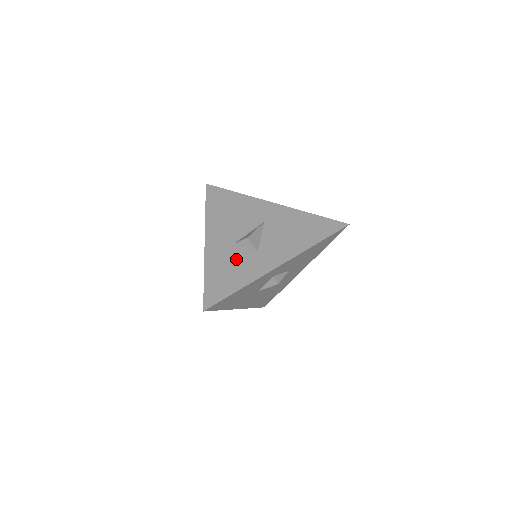
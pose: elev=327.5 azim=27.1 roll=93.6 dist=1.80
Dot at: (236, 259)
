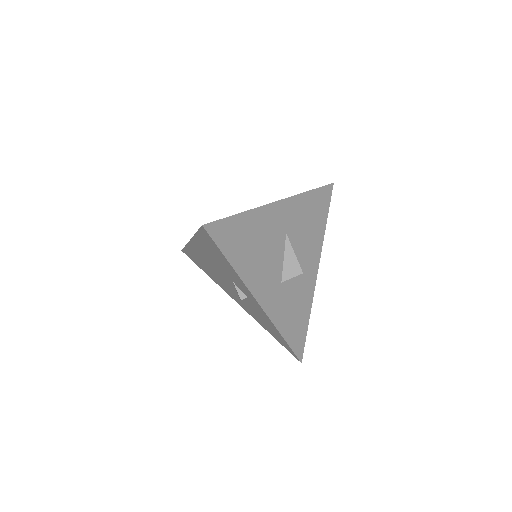
Dot at: (292, 297)
